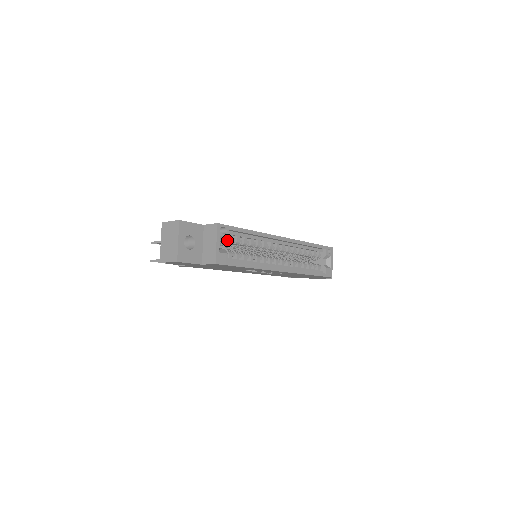
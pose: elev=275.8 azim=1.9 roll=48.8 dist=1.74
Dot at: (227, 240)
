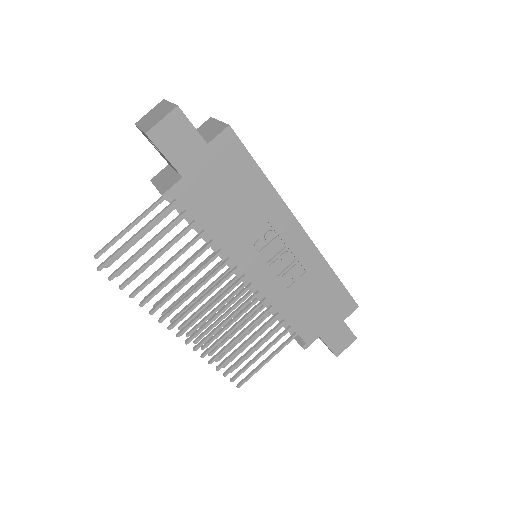
Dot at: occluded
